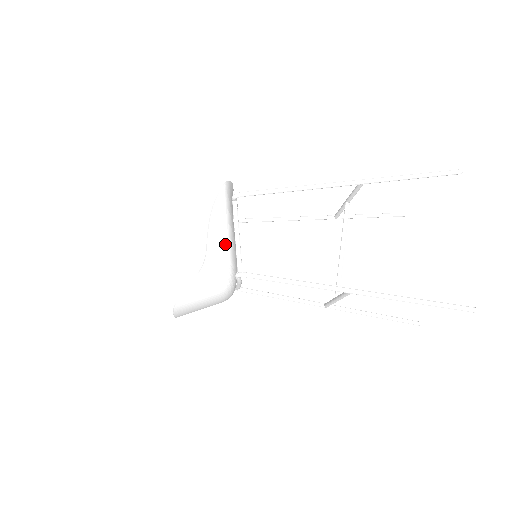
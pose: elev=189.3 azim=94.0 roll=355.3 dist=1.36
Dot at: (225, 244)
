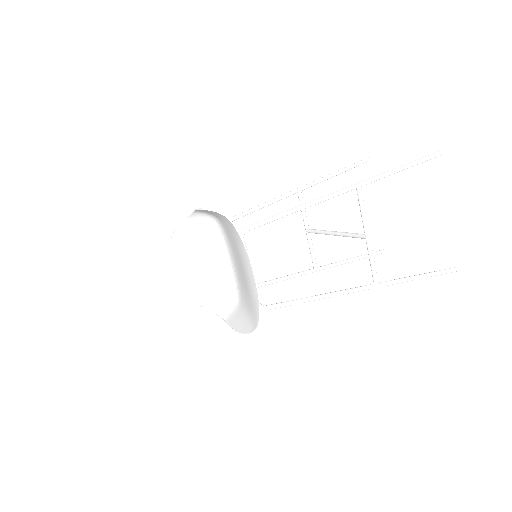
Dot at: (240, 312)
